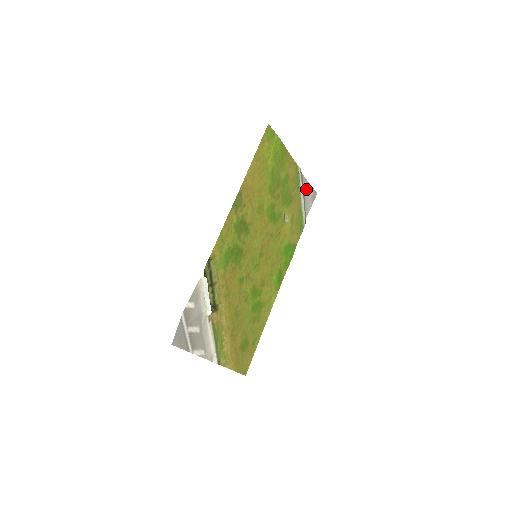
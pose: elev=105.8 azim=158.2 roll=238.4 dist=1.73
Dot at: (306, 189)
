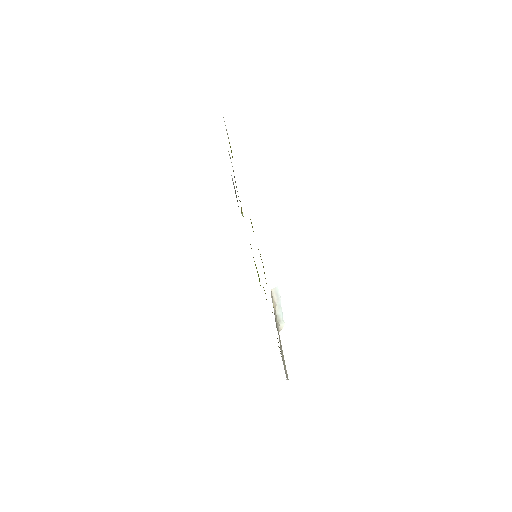
Dot at: (232, 180)
